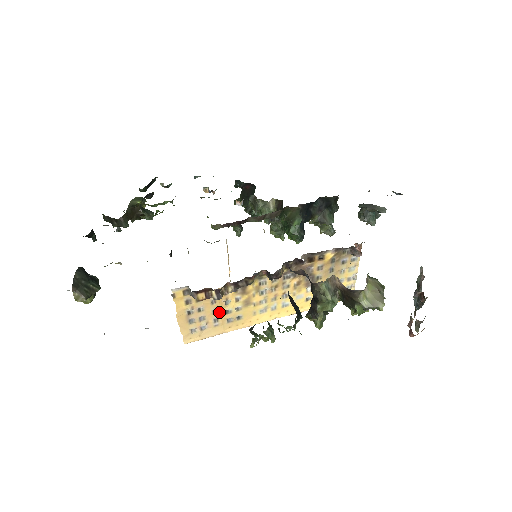
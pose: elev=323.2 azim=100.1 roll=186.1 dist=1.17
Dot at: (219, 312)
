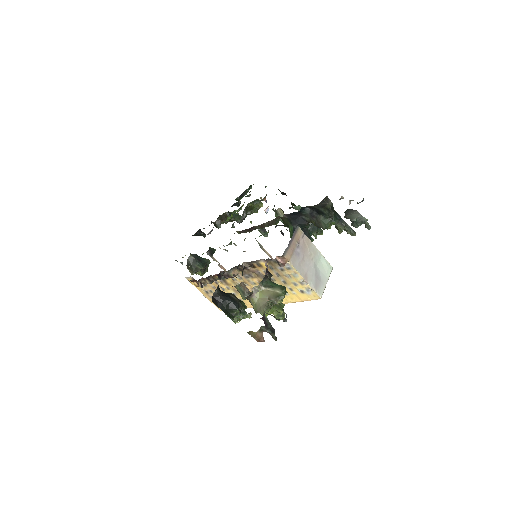
Dot at: occluded
